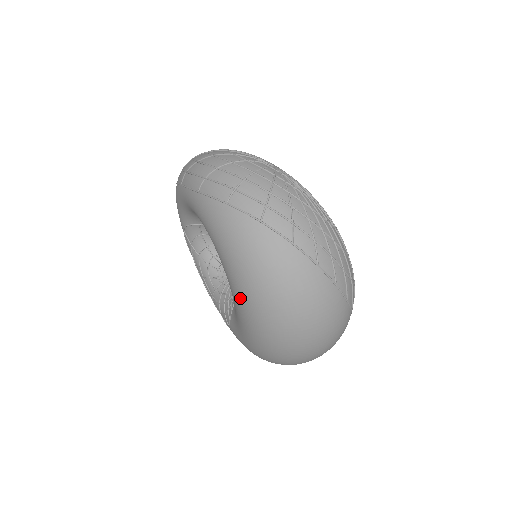
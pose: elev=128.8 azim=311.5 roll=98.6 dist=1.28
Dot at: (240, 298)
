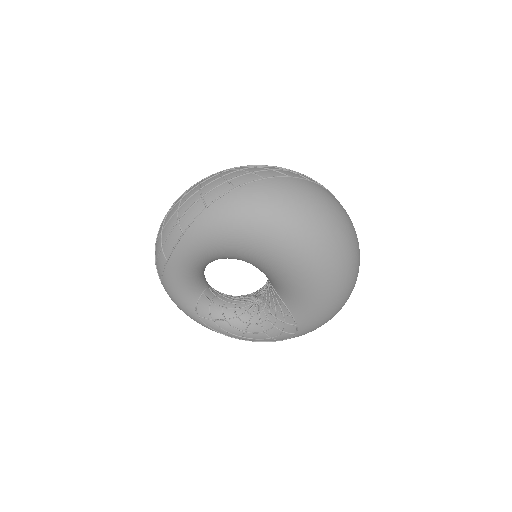
Dot at: (279, 249)
